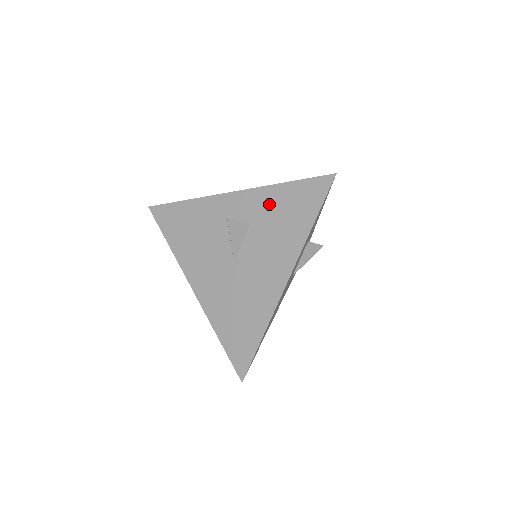
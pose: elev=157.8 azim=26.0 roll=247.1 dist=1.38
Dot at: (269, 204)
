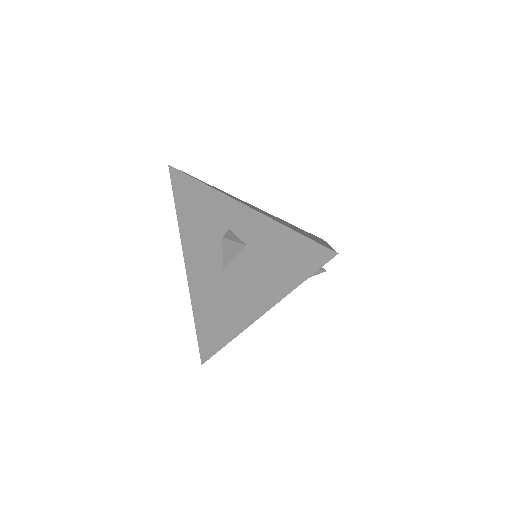
Dot at: (268, 239)
